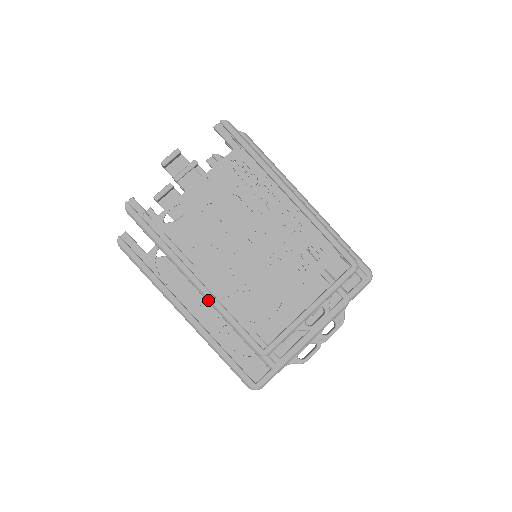
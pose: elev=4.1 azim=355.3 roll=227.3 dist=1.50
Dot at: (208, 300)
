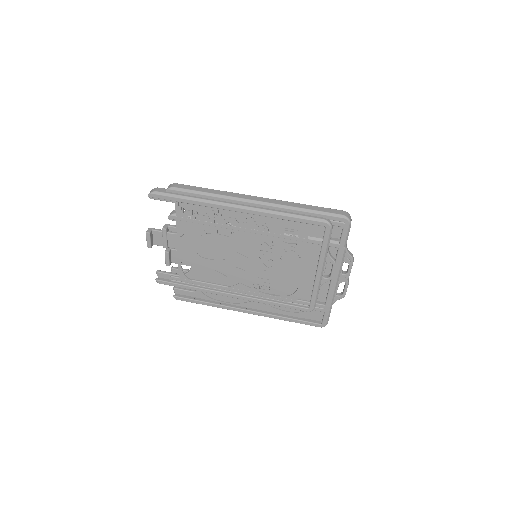
Dot at: occluded
